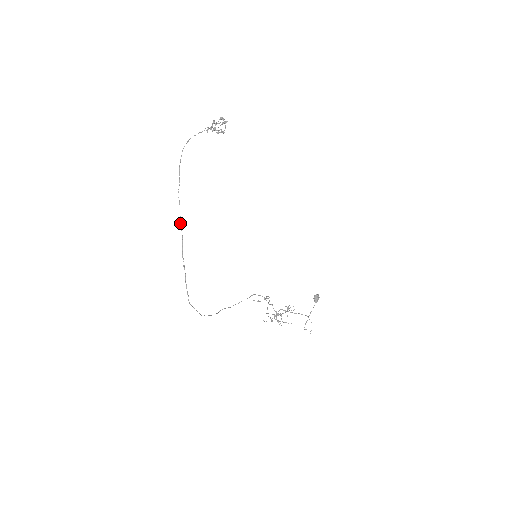
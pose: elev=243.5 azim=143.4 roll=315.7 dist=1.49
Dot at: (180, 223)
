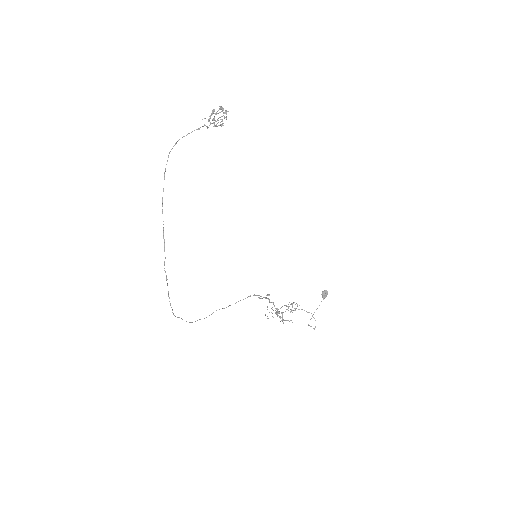
Dot at: (163, 236)
